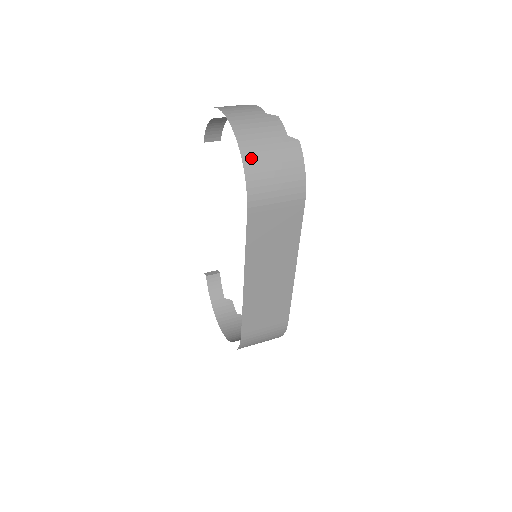
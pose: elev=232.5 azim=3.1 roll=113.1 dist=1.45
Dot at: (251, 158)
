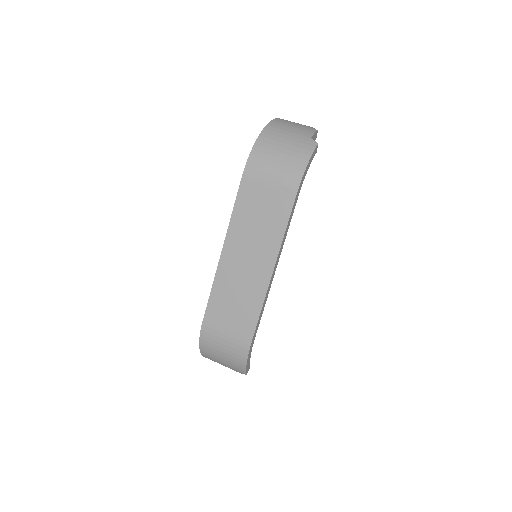
Dot at: (267, 137)
